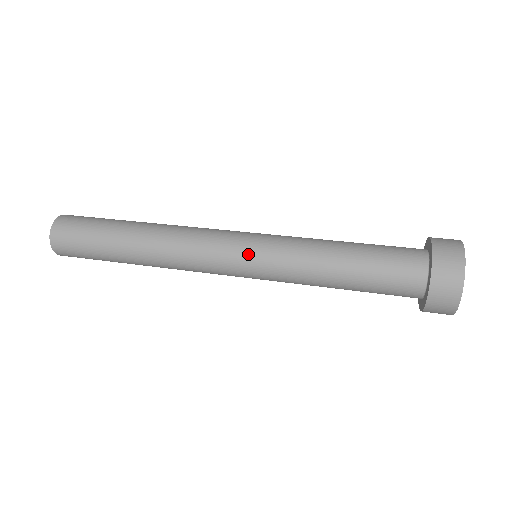
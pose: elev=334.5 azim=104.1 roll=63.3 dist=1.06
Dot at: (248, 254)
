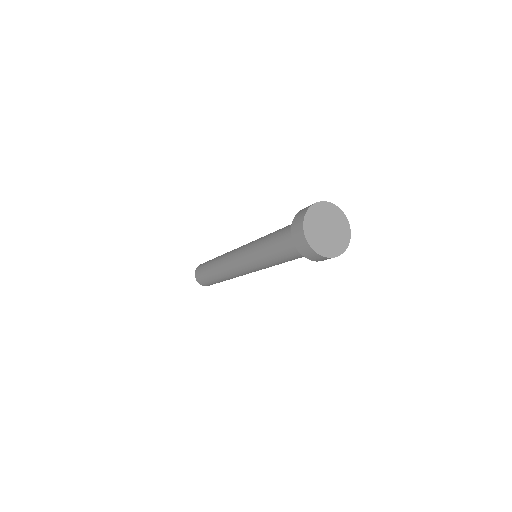
Dot at: occluded
